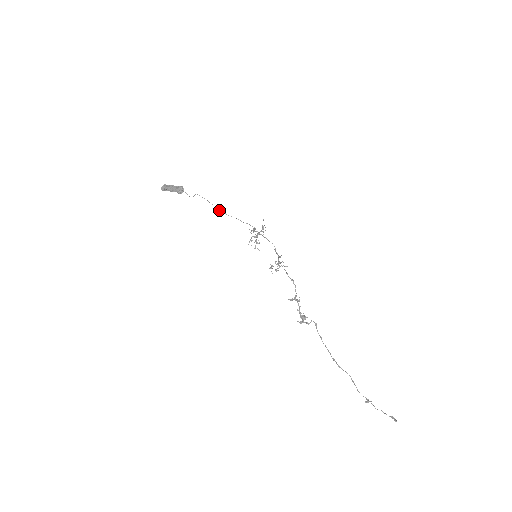
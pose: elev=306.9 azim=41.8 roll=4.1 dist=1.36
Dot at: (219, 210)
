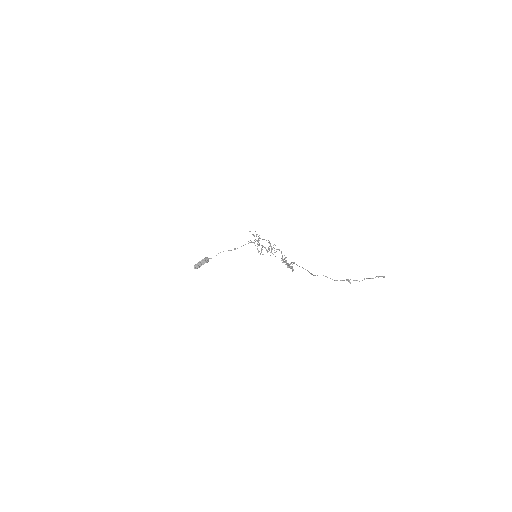
Dot at: occluded
